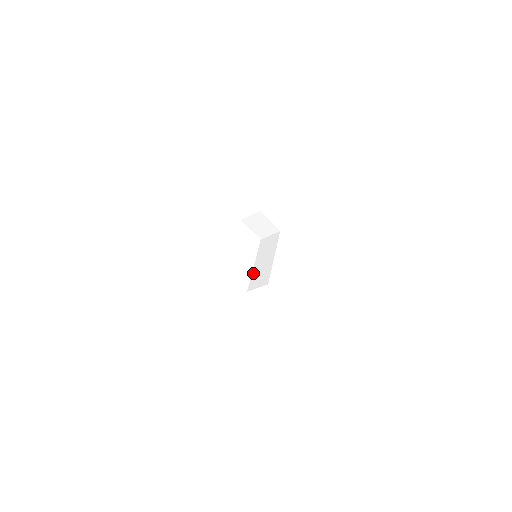
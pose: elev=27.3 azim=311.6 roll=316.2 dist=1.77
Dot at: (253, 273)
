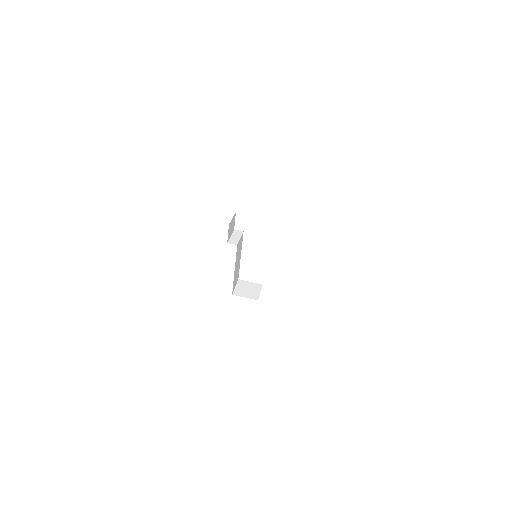
Dot at: occluded
